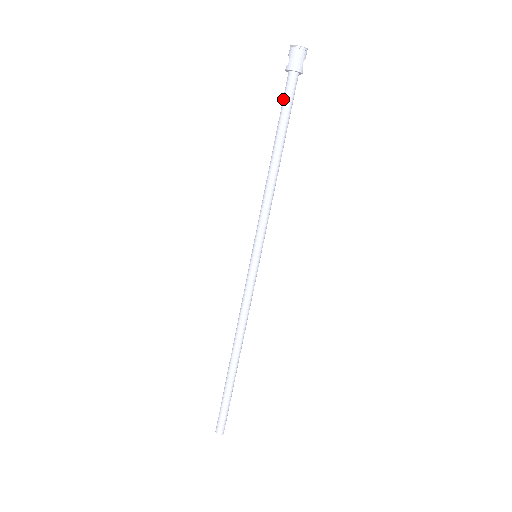
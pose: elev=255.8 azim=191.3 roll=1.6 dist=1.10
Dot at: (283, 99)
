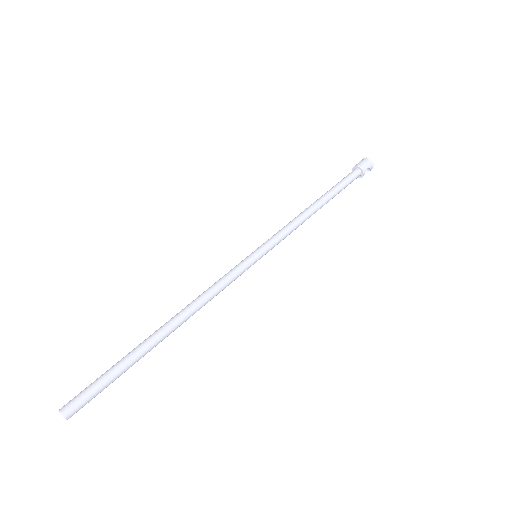
Dot at: (342, 179)
